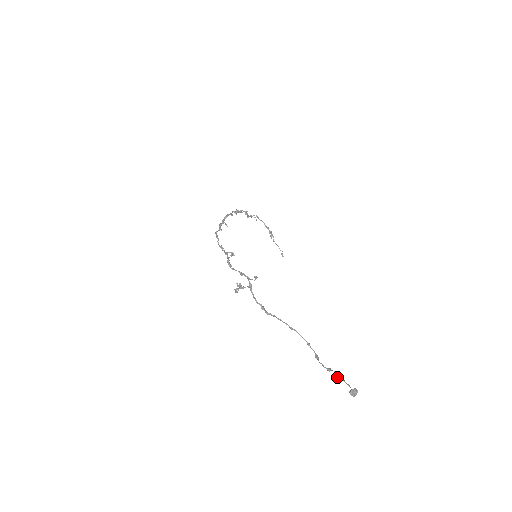
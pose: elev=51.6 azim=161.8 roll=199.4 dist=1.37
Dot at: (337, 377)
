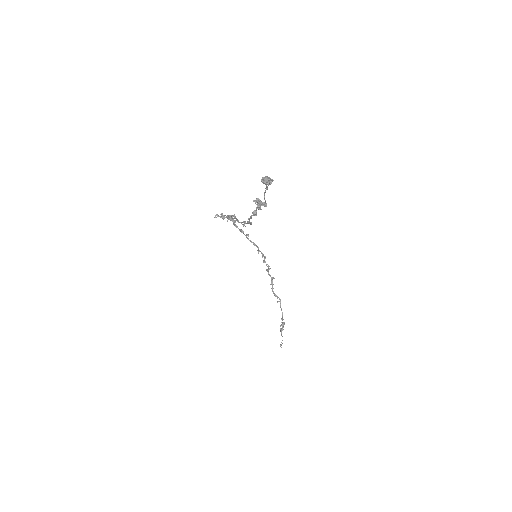
Dot at: (259, 201)
